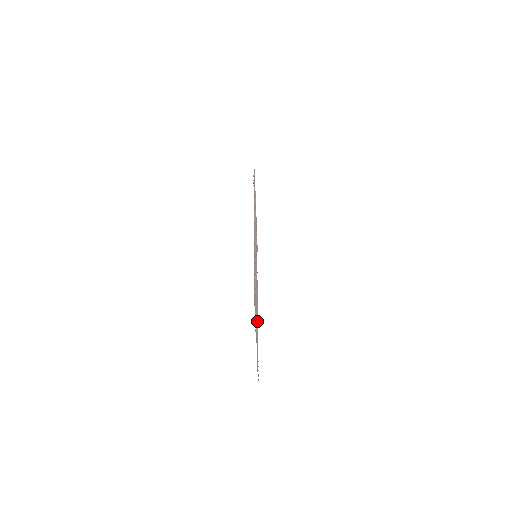
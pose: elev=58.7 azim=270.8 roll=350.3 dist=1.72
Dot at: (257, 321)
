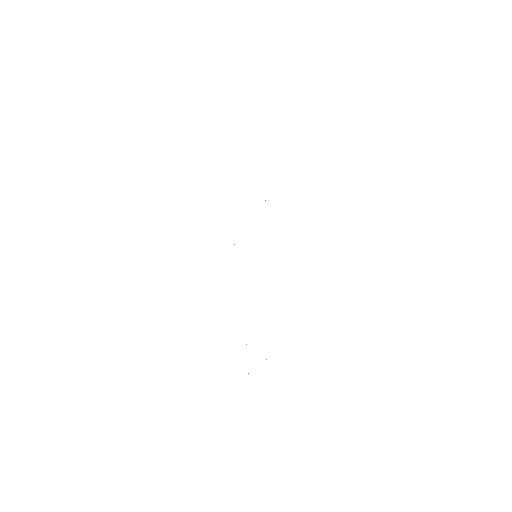
Dot at: occluded
